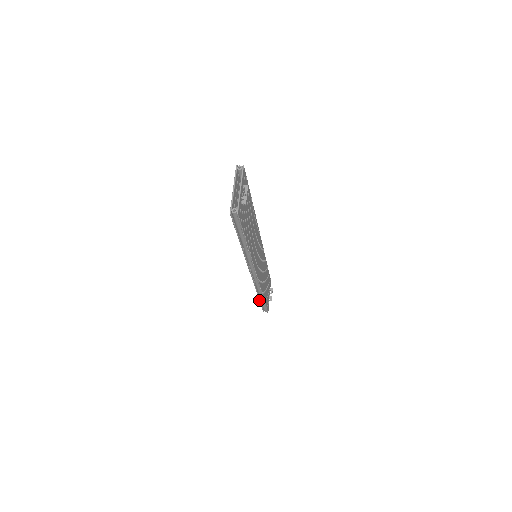
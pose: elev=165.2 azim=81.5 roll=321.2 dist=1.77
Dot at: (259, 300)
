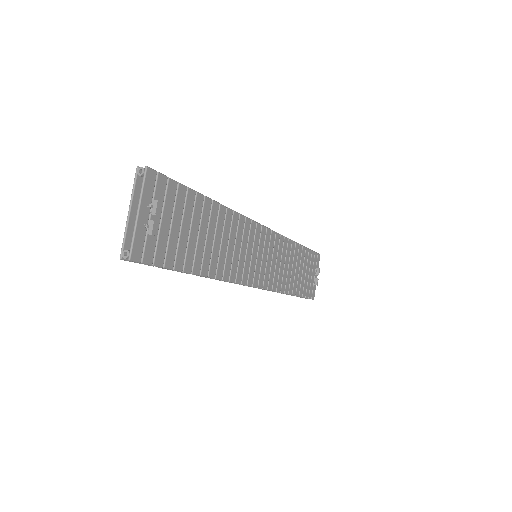
Dot at: occluded
